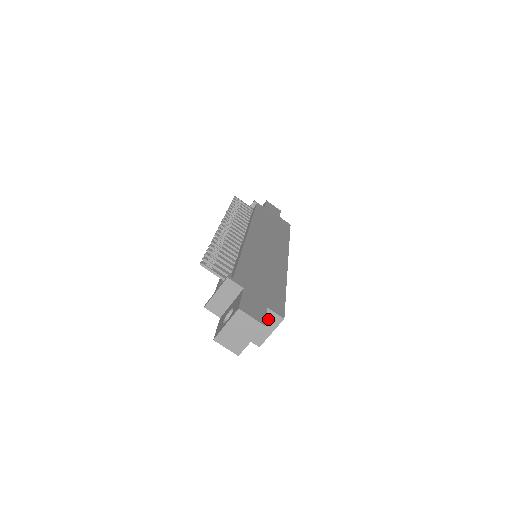
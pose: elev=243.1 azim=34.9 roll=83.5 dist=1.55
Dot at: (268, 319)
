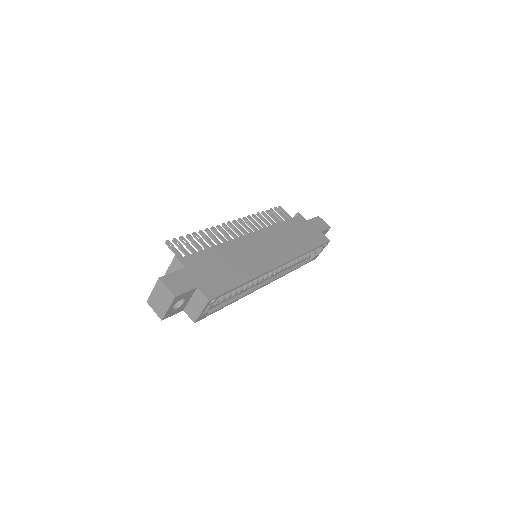
Dot at: (198, 298)
